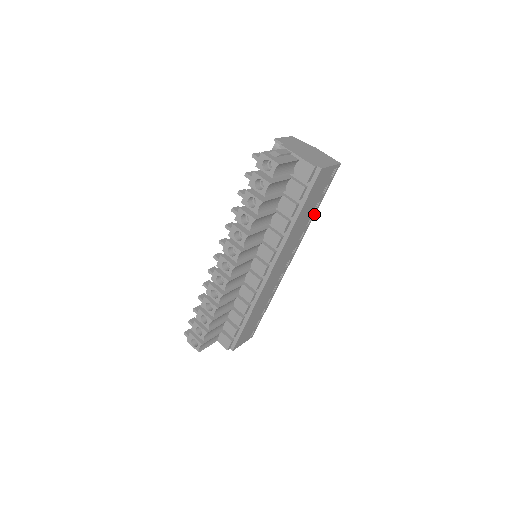
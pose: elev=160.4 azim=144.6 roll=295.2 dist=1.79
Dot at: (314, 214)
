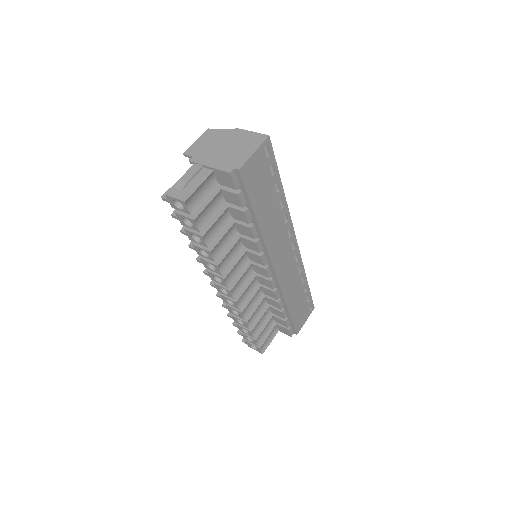
Dot at: (283, 193)
